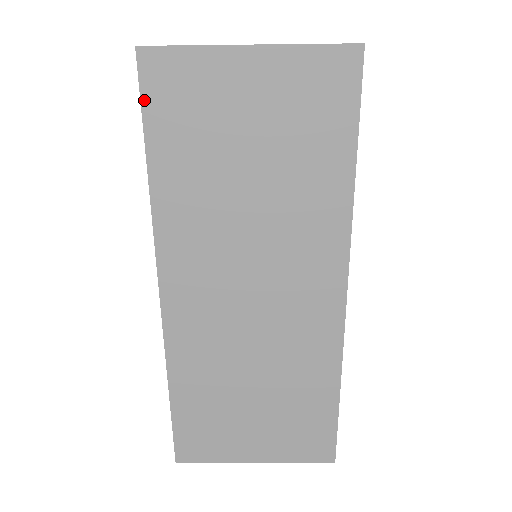
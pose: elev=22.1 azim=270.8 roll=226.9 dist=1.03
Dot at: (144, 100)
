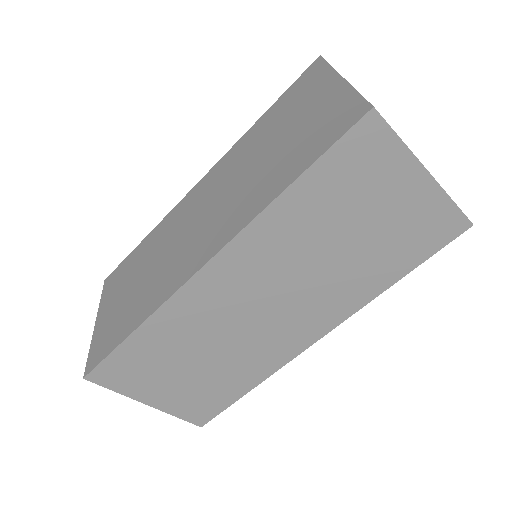
Dot at: (339, 143)
